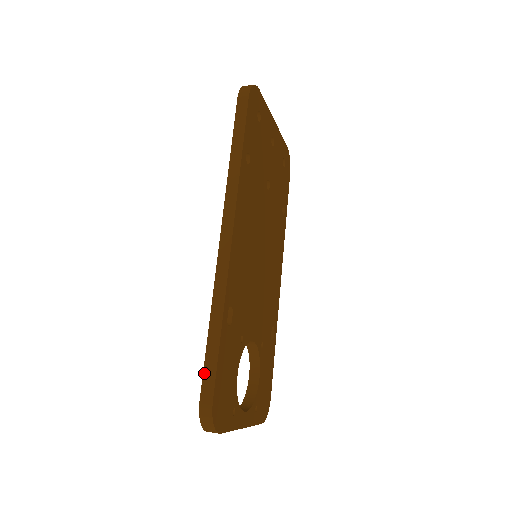
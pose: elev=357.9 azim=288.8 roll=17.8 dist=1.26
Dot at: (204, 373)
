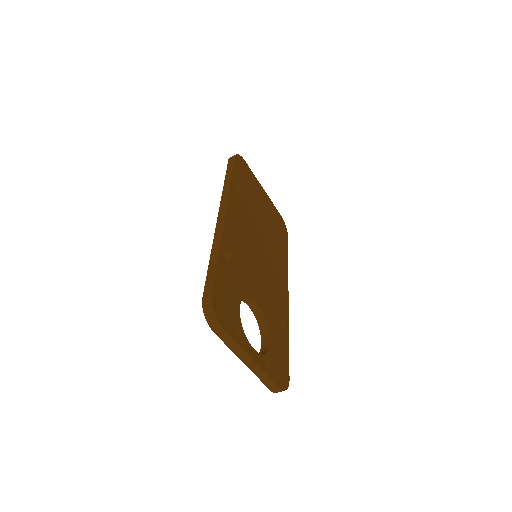
Dot at: (206, 282)
